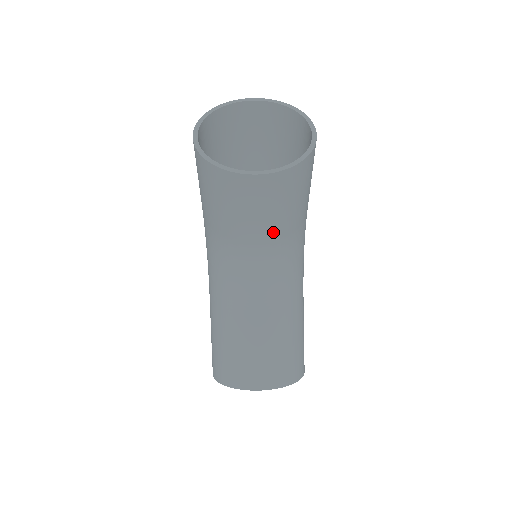
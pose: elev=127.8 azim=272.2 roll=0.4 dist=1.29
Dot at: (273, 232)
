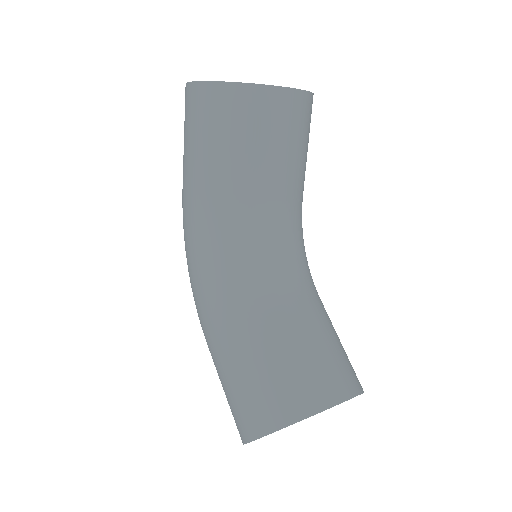
Dot at: (295, 184)
